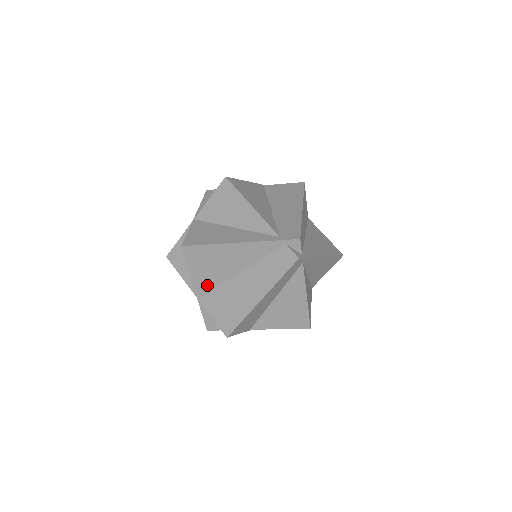
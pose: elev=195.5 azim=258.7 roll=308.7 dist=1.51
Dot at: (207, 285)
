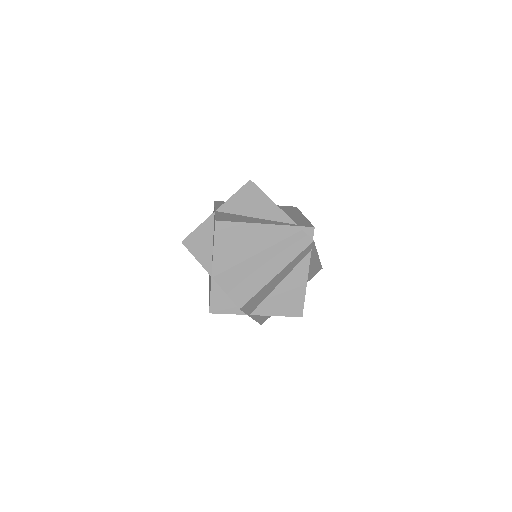
Dot at: (225, 263)
